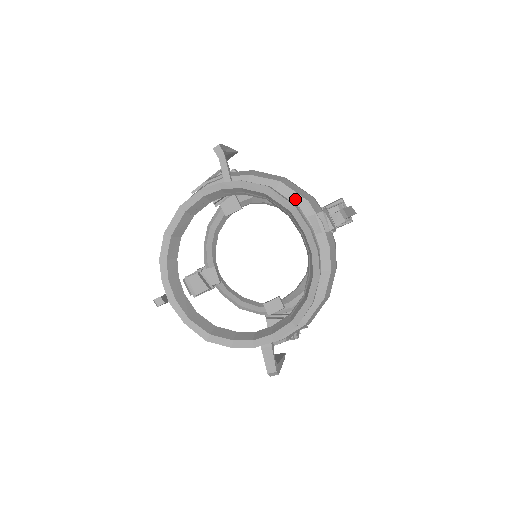
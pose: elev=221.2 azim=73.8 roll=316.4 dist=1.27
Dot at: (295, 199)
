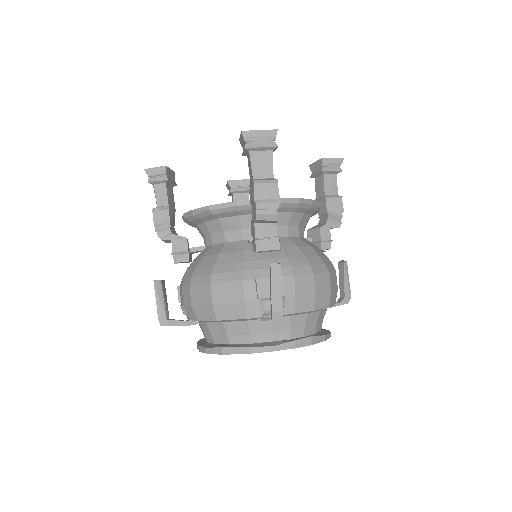
Dot at: (239, 320)
